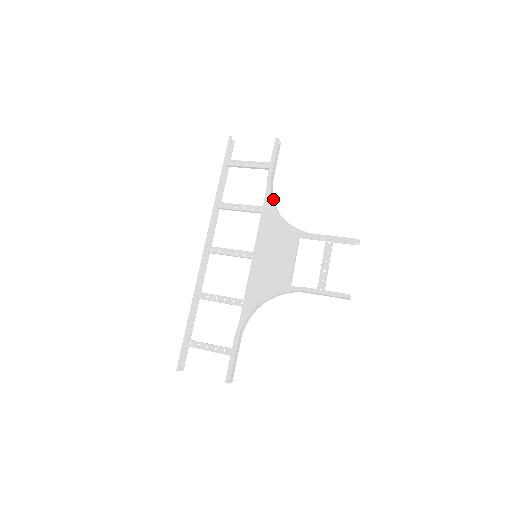
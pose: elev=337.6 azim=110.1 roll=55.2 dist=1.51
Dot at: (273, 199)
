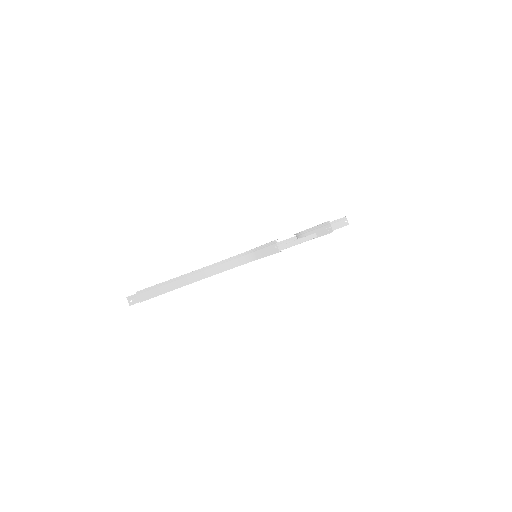
Dot at: occluded
